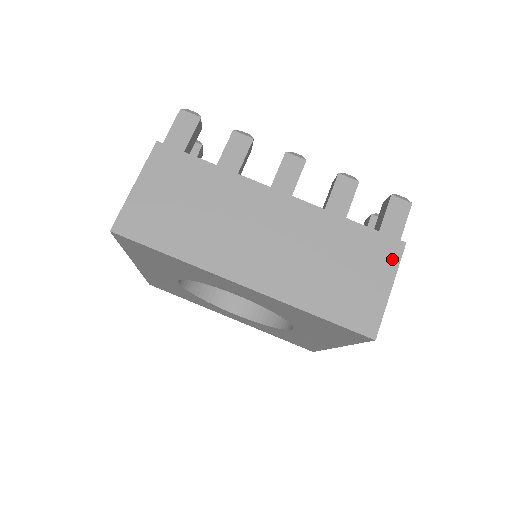
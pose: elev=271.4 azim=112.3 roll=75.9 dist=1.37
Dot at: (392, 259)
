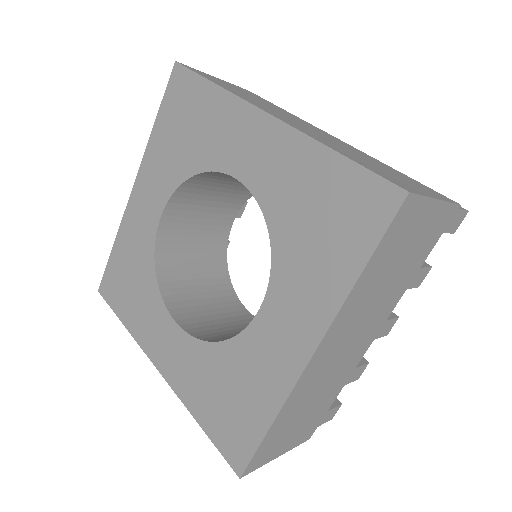
Dot at: (442, 197)
